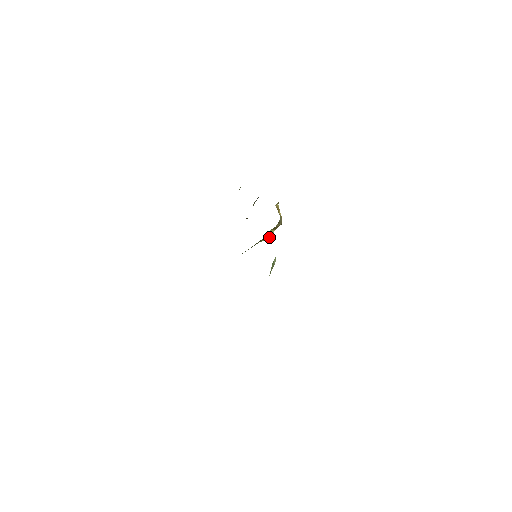
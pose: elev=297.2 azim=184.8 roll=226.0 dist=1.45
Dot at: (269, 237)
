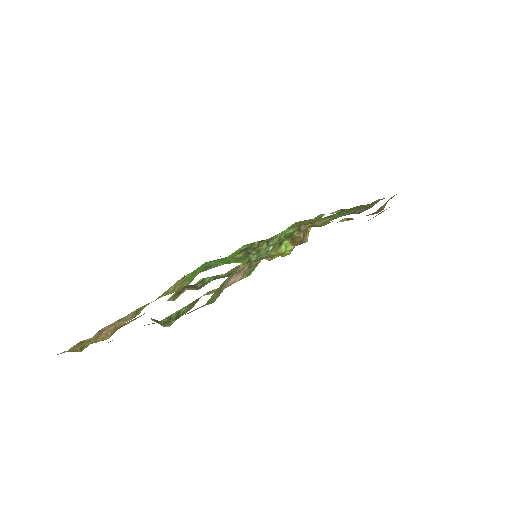
Dot at: (283, 251)
